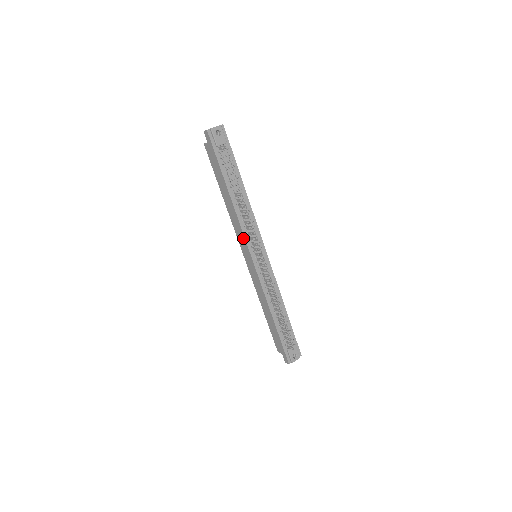
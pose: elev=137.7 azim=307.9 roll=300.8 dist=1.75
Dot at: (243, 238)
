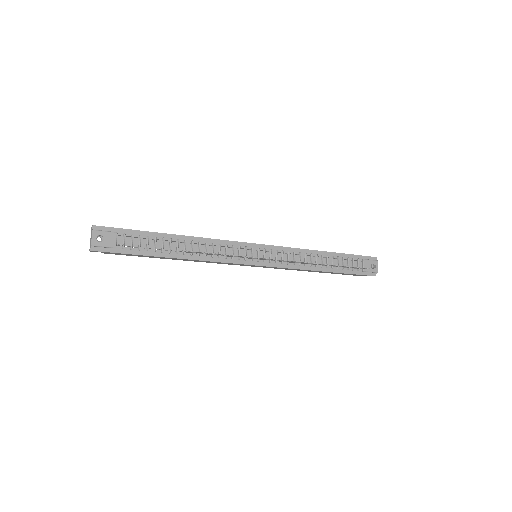
Dot at: occluded
